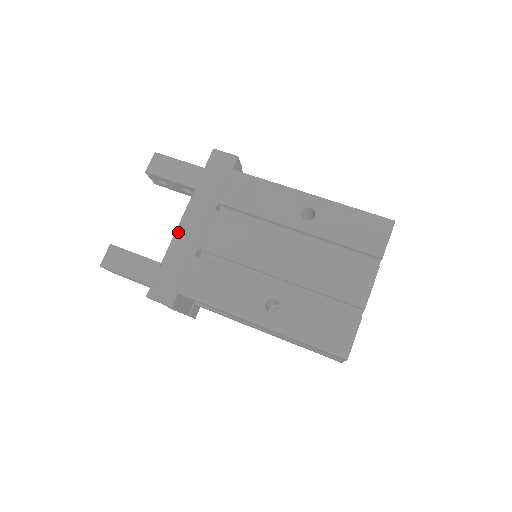
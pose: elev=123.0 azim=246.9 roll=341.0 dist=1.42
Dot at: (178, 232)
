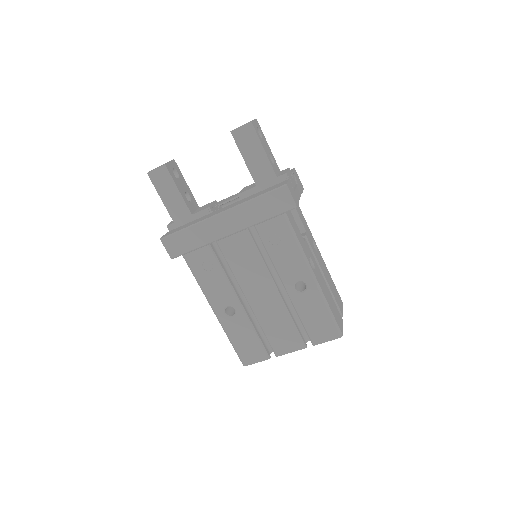
Dot at: (212, 220)
